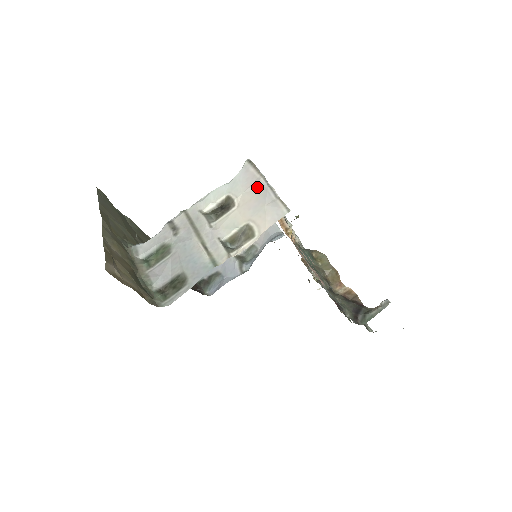
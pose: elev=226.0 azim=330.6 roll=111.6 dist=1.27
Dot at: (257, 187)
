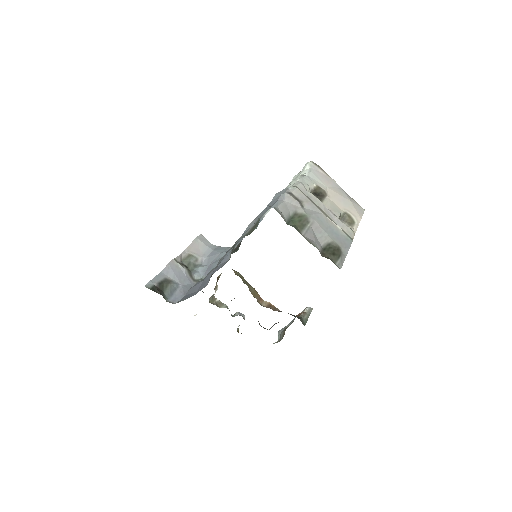
Dot at: (335, 186)
